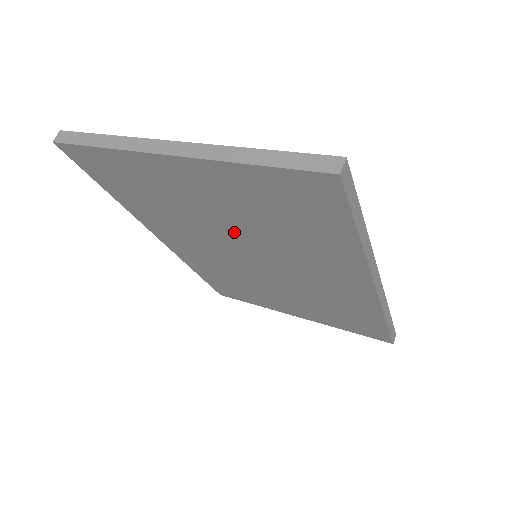
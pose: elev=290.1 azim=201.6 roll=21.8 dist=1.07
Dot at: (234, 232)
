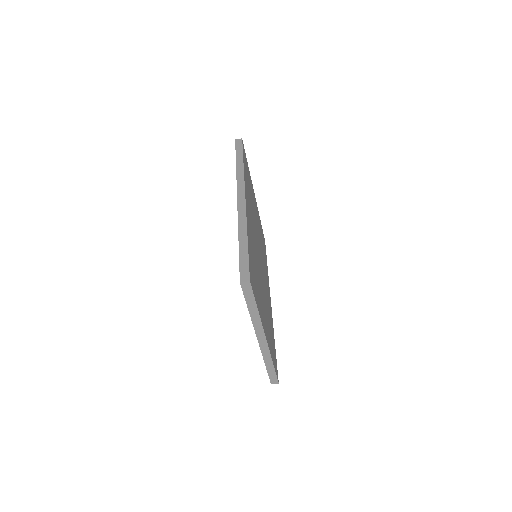
Dot at: occluded
